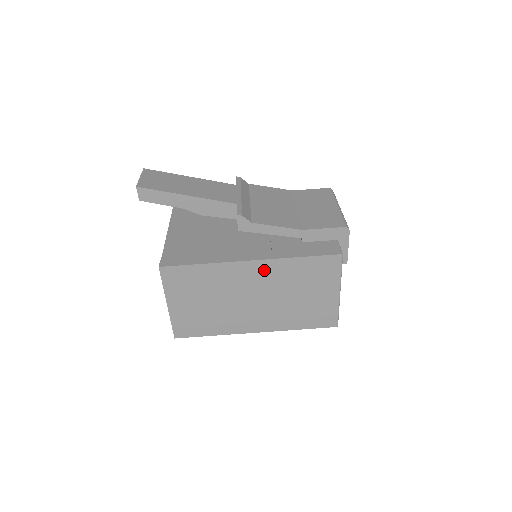
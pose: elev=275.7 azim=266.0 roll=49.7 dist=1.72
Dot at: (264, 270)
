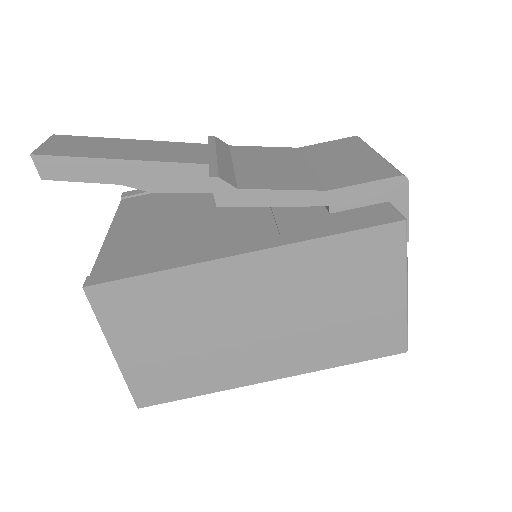
Dot at: (271, 268)
